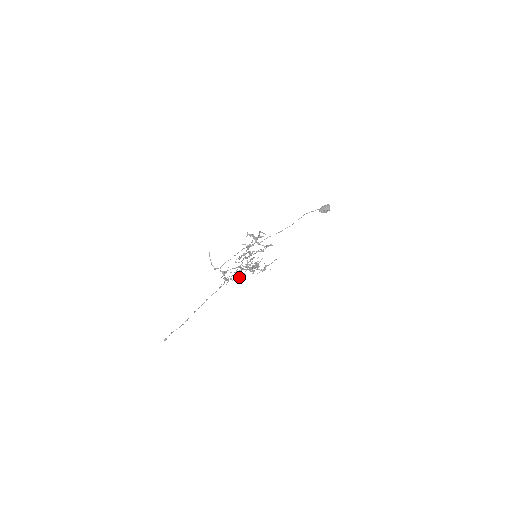
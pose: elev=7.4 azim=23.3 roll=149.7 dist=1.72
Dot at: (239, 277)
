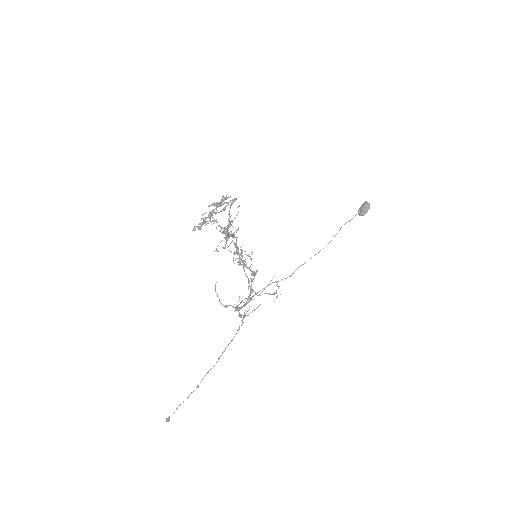
Dot at: (257, 307)
